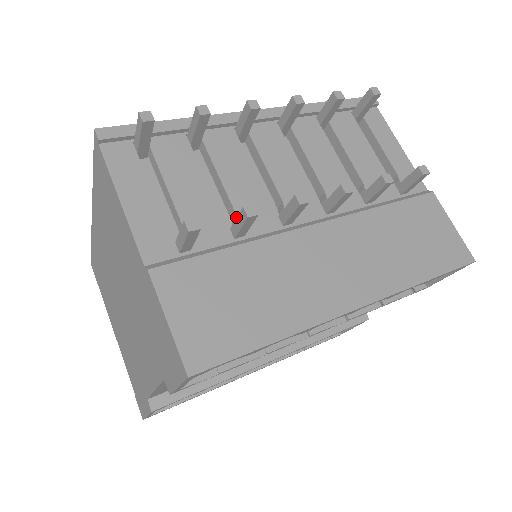
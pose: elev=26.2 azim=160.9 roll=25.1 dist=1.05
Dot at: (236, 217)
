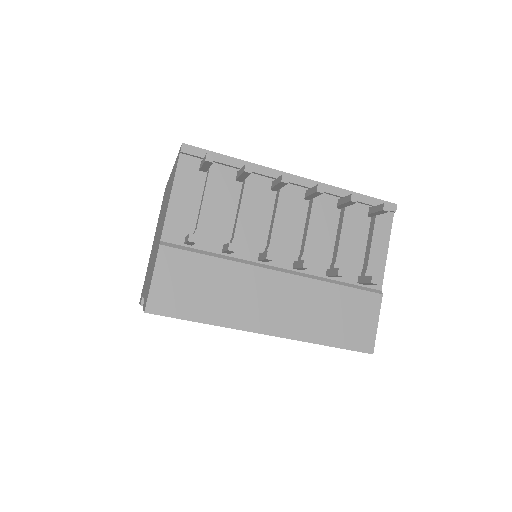
Dot at: occluded
